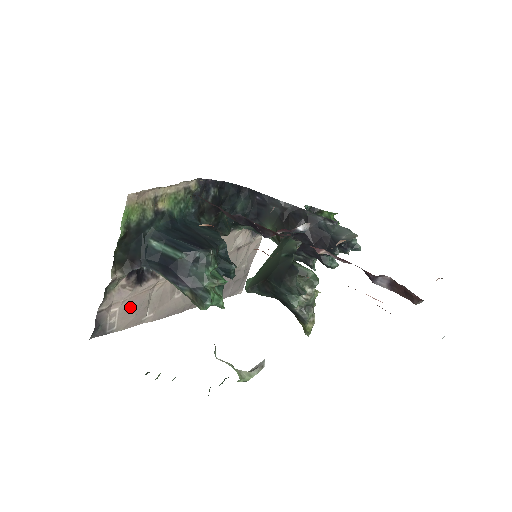
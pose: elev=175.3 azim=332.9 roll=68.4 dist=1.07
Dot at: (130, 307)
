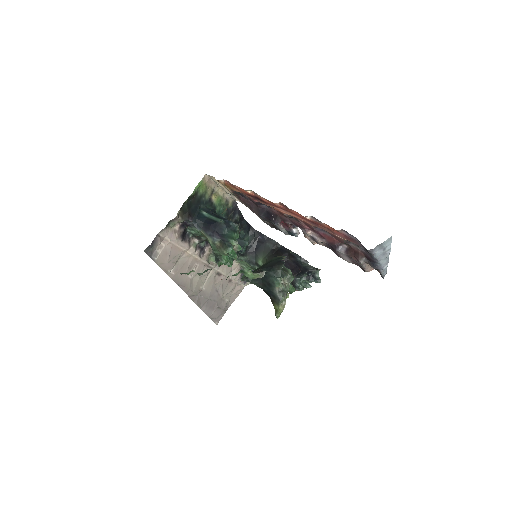
Dot at: (169, 252)
